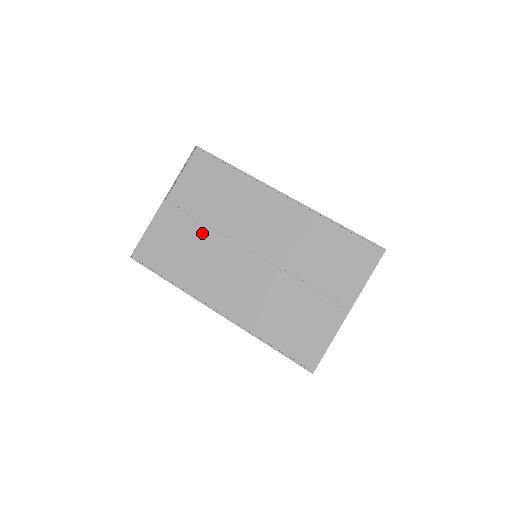
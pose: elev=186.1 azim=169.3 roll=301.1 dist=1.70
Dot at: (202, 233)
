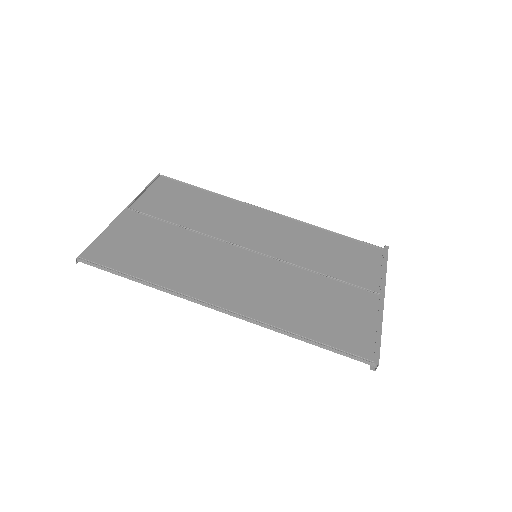
Dot at: (183, 235)
